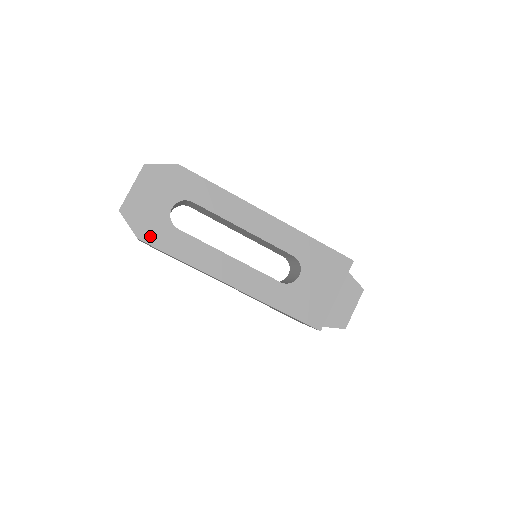
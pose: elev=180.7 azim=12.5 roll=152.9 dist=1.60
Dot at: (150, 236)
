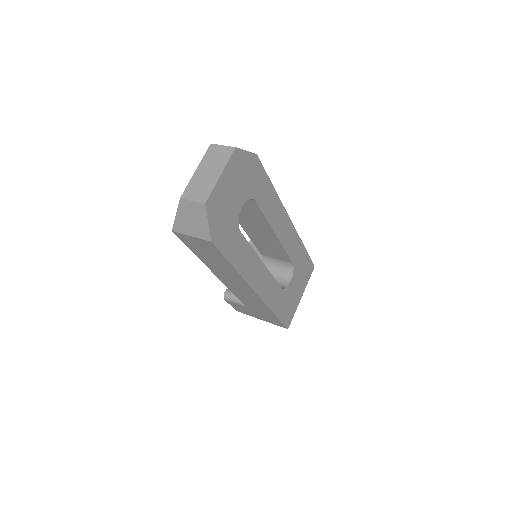
Dot at: (221, 239)
